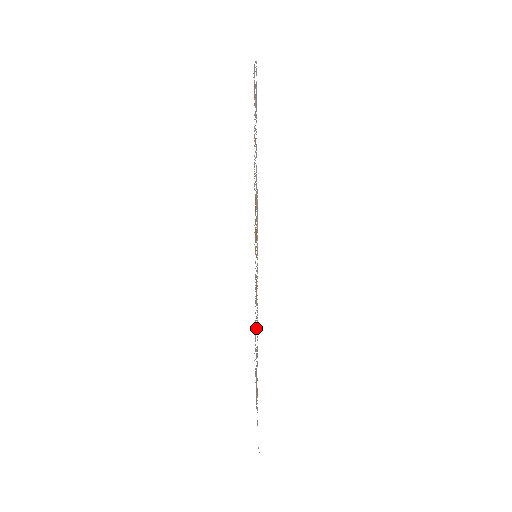
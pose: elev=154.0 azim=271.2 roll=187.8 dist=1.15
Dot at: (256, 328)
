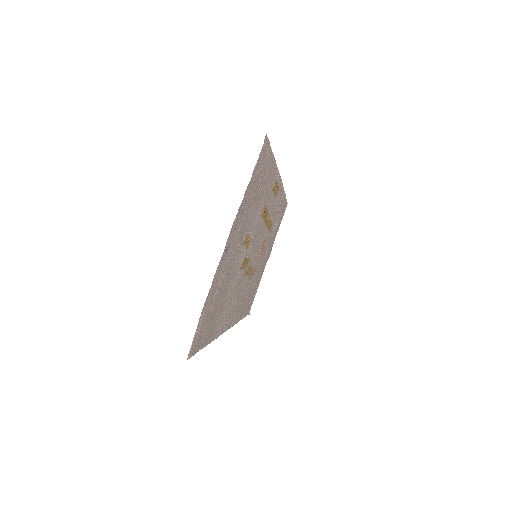
Dot at: (257, 270)
